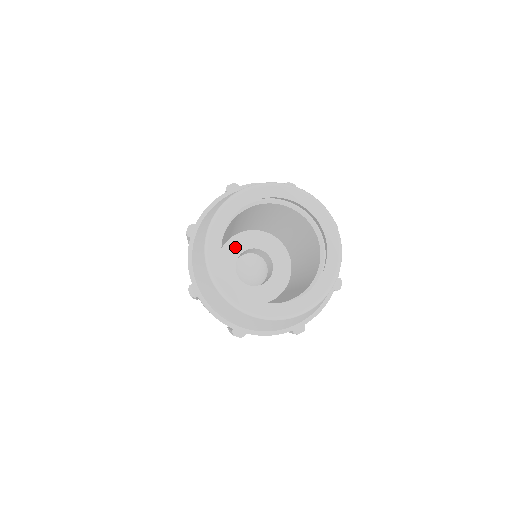
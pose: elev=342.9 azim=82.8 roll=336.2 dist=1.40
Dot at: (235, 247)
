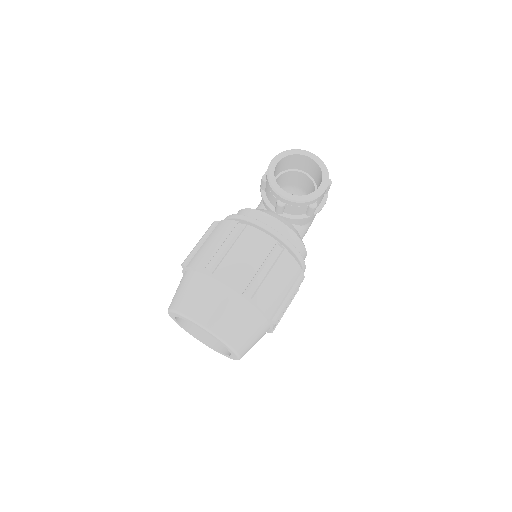
Dot at: occluded
